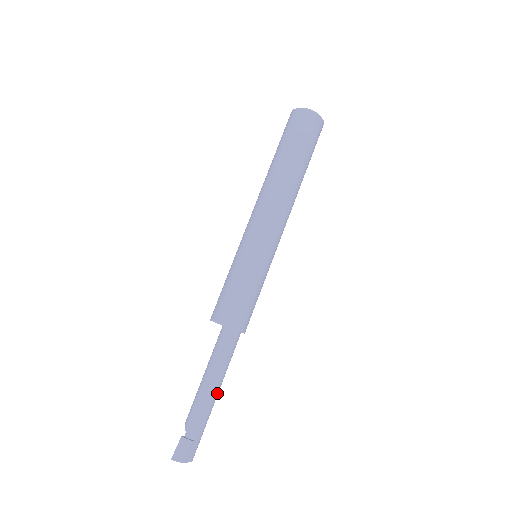
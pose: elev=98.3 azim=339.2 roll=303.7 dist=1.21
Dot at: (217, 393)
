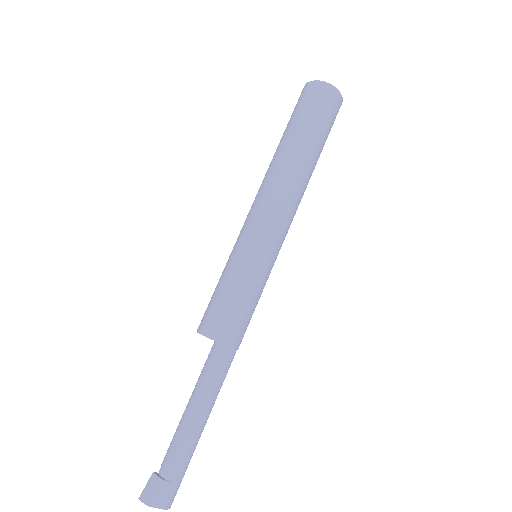
Dot at: (200, 423)
